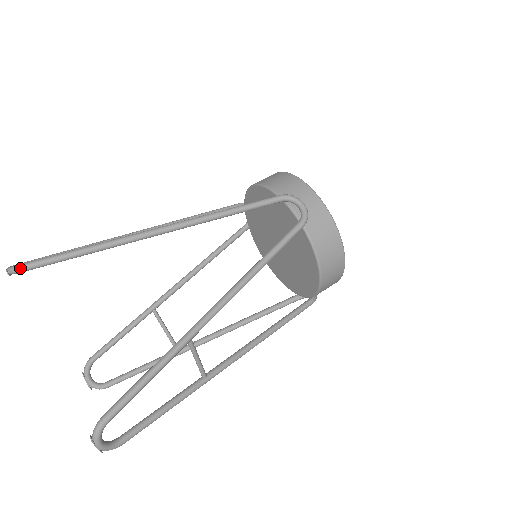
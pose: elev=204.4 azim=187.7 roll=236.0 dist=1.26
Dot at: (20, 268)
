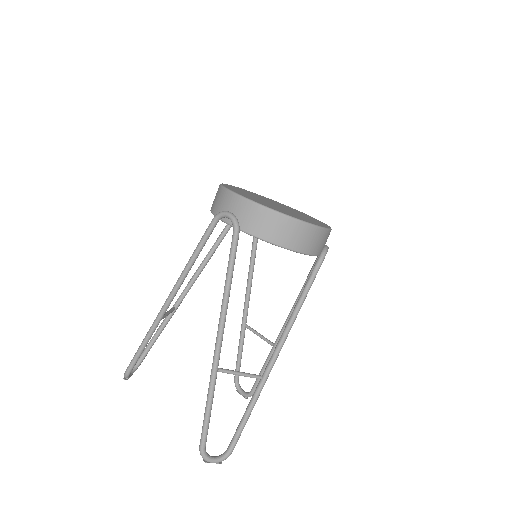
Dot at: (126, 374)
